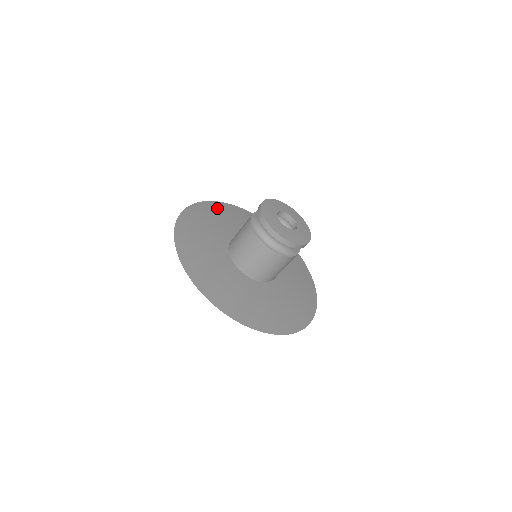
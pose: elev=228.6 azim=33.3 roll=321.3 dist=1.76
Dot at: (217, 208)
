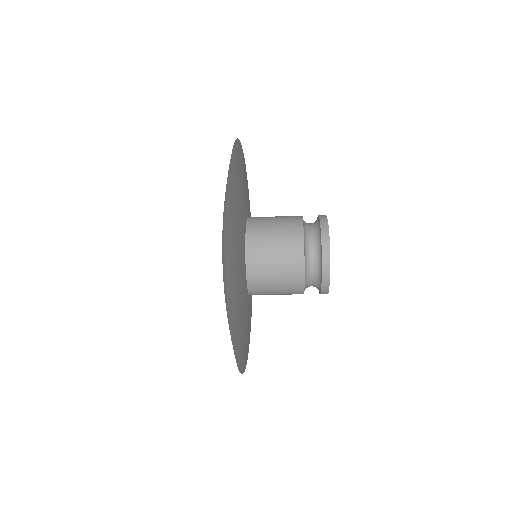
Dot at: (237, 162)
